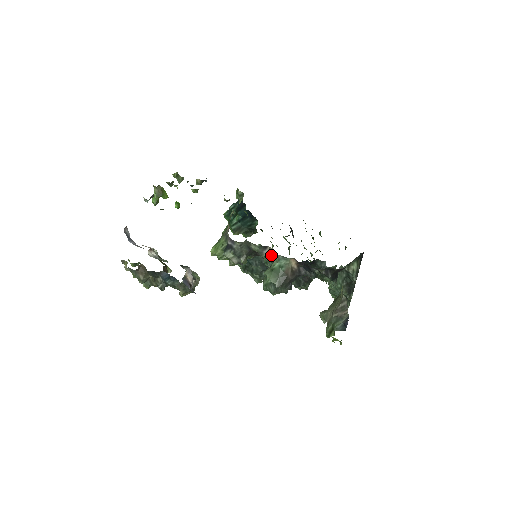
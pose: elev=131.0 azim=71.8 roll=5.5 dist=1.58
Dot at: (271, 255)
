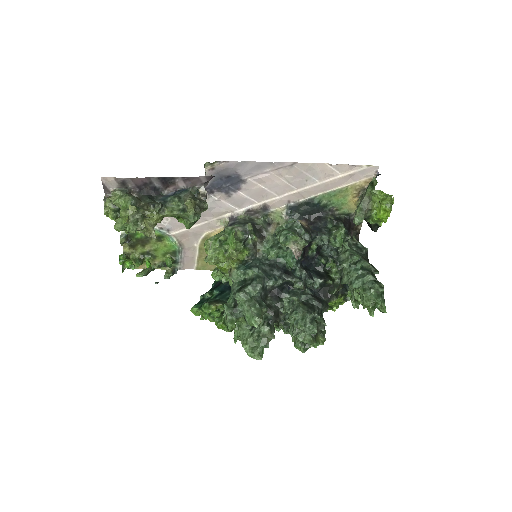
Dot at: occluded
